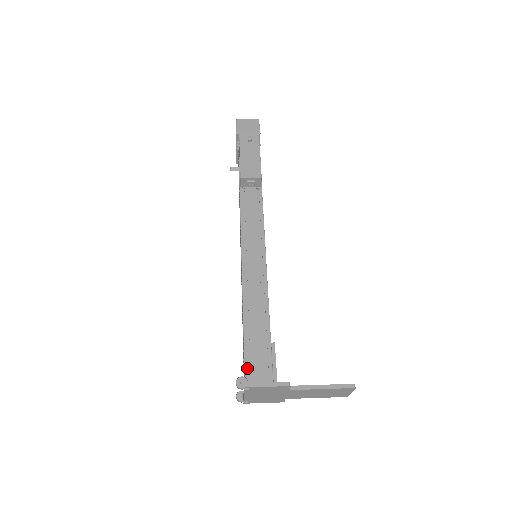
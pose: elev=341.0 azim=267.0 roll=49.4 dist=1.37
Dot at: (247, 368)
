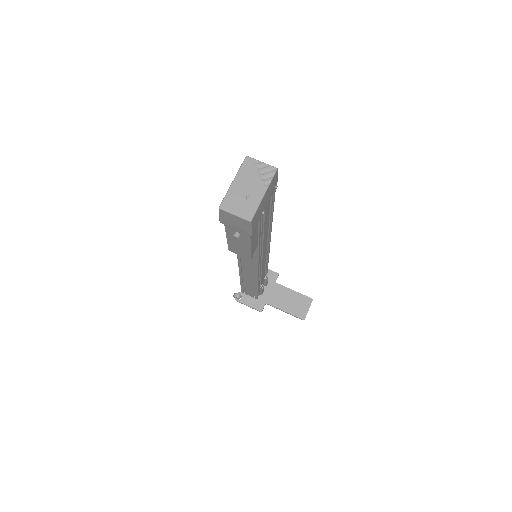
Dot at: (242, 290)
